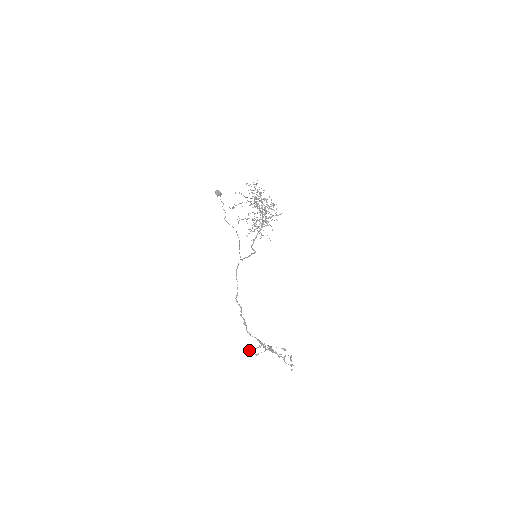
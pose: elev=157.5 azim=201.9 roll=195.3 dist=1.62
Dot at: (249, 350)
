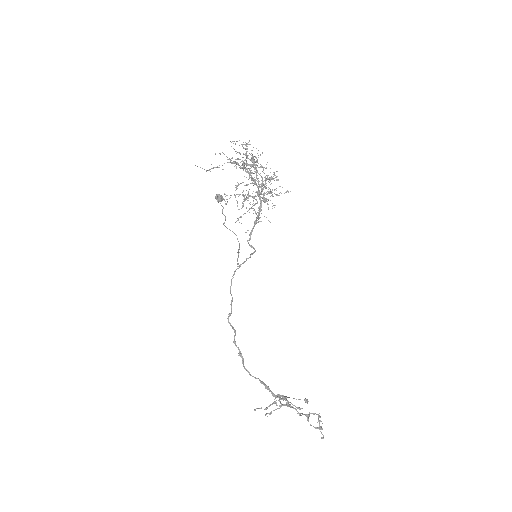
Dot at: (259, 408)
